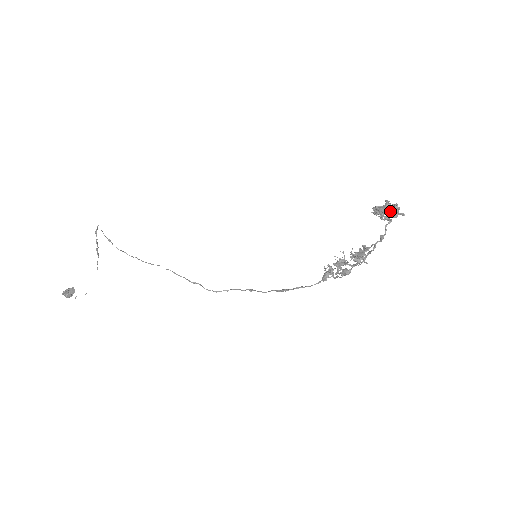
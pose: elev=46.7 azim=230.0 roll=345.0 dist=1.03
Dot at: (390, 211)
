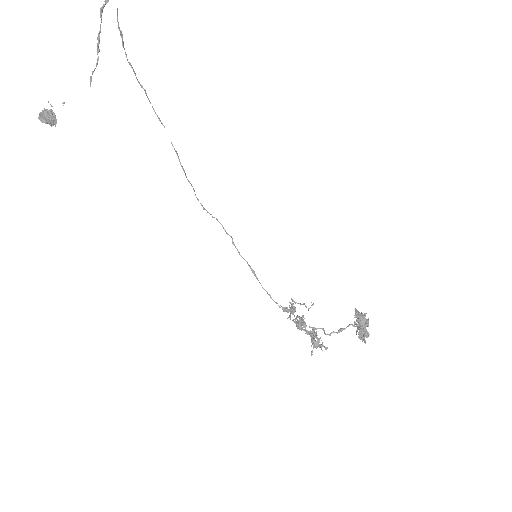
Dot at: (361, 335)
